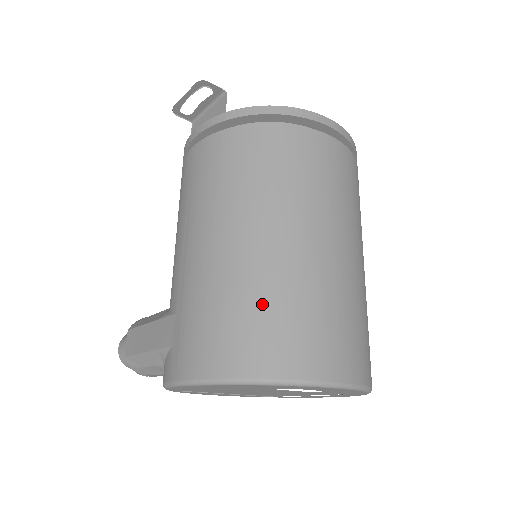
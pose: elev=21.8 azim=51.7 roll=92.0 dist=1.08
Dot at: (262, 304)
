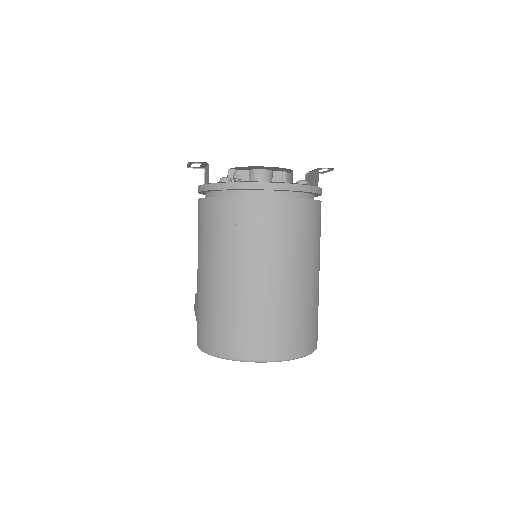
Dot at: (222, 317)
